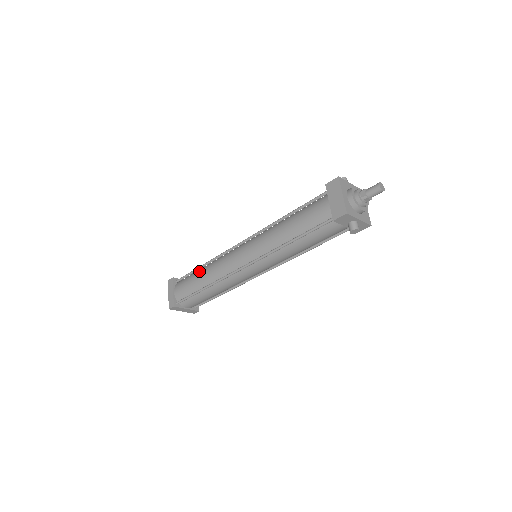
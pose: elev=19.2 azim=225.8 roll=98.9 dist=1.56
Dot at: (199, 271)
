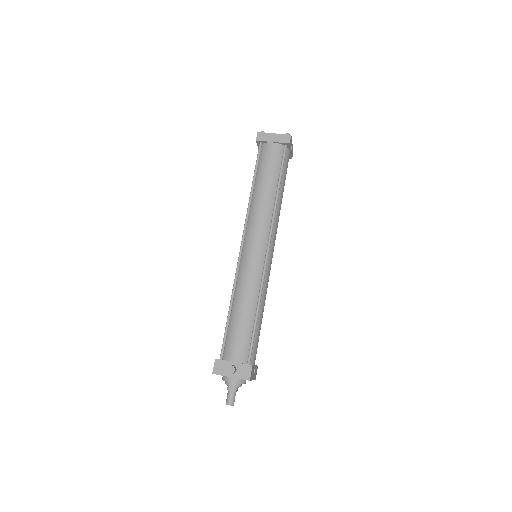
Dot at: occluded
